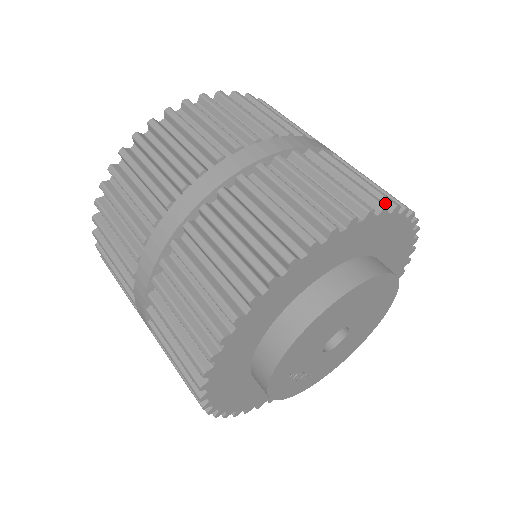
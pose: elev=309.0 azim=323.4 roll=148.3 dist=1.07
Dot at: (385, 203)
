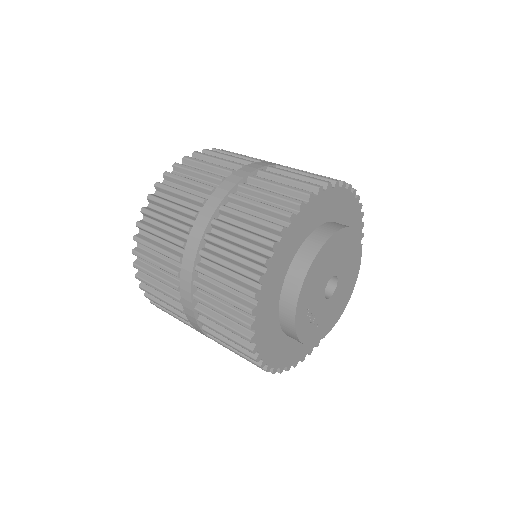
Dot at: occluded
